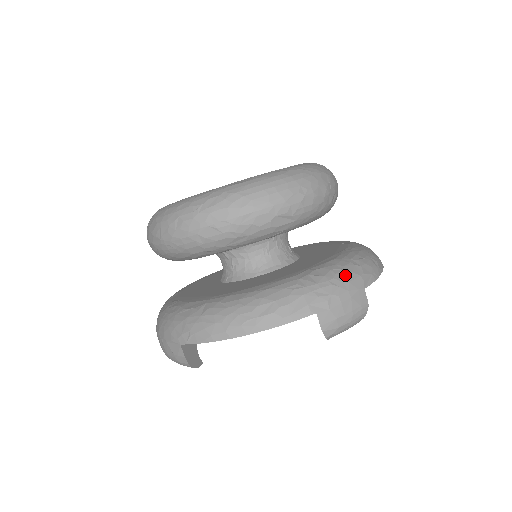
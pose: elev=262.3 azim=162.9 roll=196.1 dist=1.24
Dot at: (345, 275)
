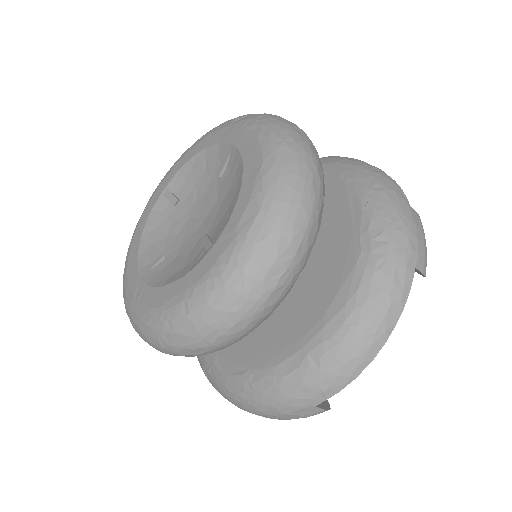
Dot at: (394, 210)
